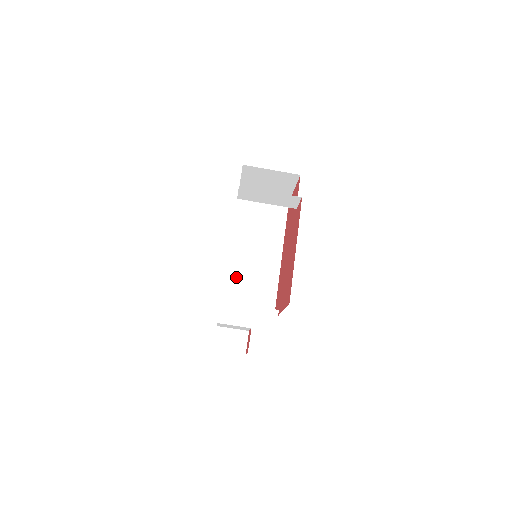
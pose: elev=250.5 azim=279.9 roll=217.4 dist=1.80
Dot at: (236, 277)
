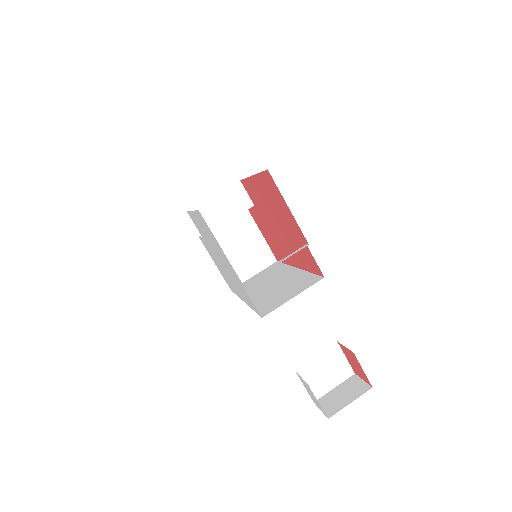
Dot at: (264, 301)
